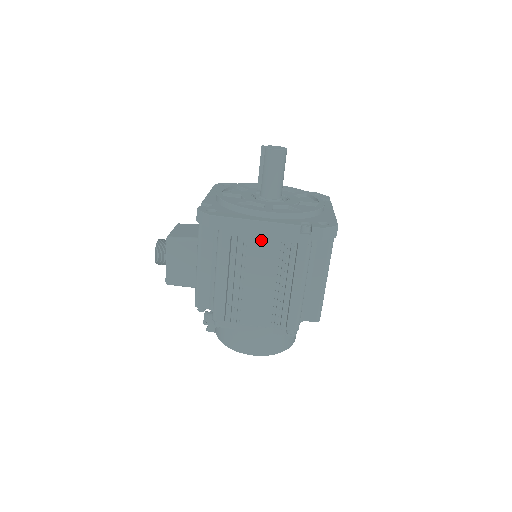
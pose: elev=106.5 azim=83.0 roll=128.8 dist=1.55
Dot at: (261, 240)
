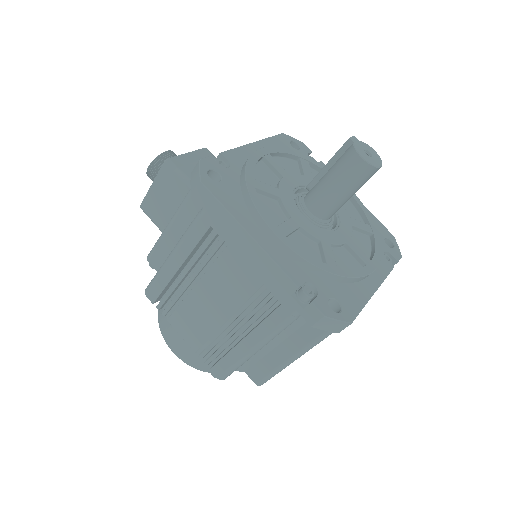
Dot at: (241, 261)
